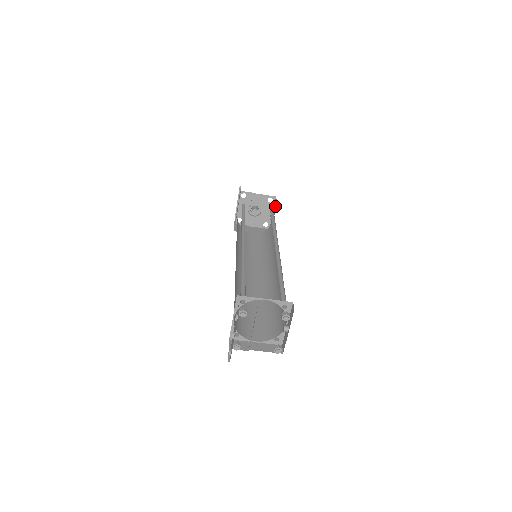
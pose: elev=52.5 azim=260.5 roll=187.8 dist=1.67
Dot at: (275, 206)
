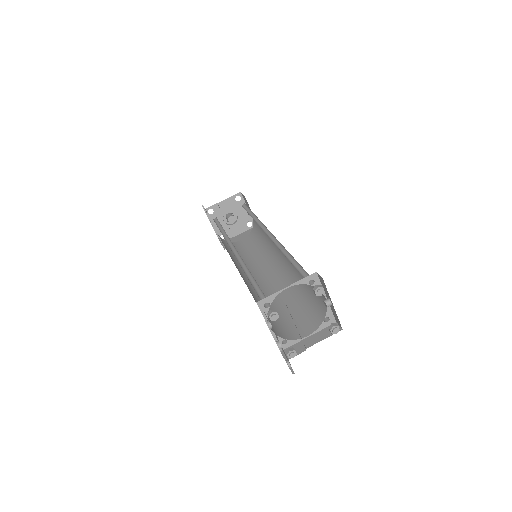
Dot at: occluded
